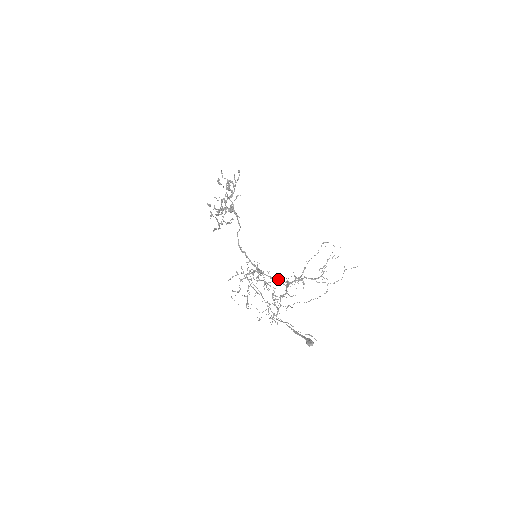
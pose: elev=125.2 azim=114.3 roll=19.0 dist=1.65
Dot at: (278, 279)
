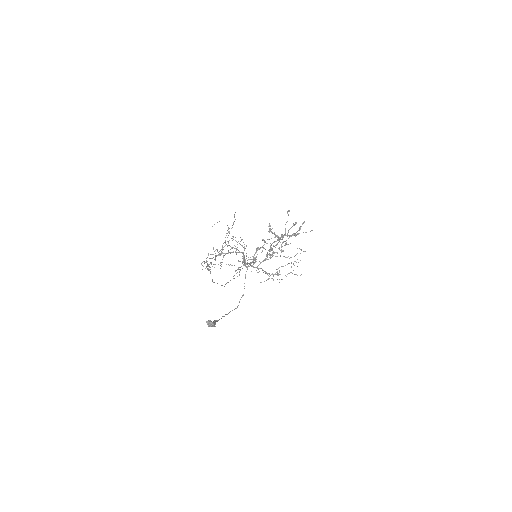
Dot at: occluded
